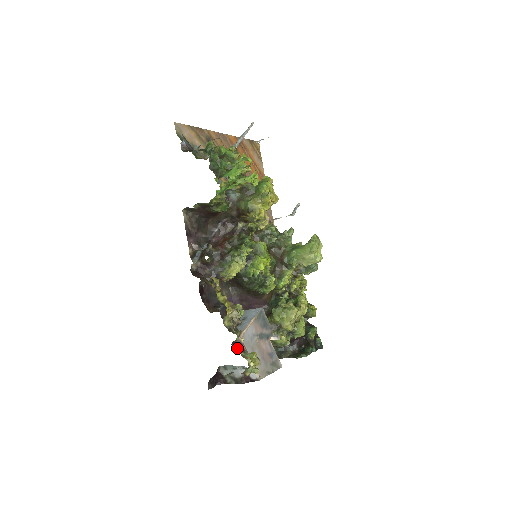
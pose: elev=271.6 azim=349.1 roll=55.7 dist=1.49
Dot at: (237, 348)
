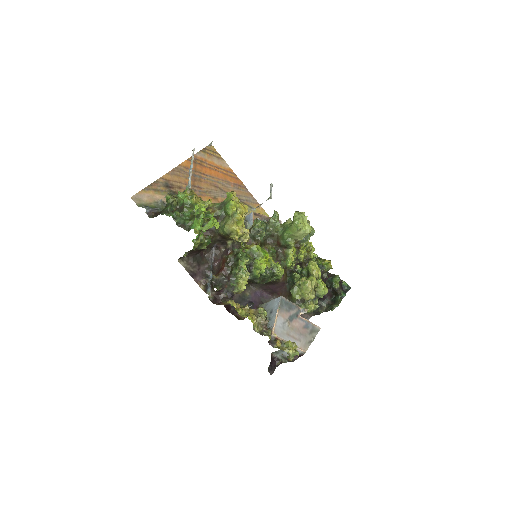
Dot at: (274, 344)
